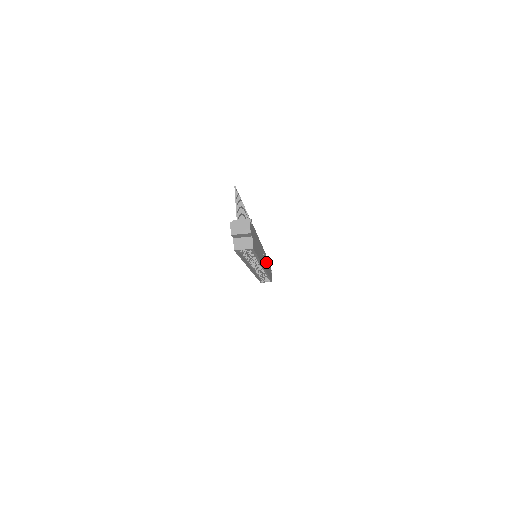
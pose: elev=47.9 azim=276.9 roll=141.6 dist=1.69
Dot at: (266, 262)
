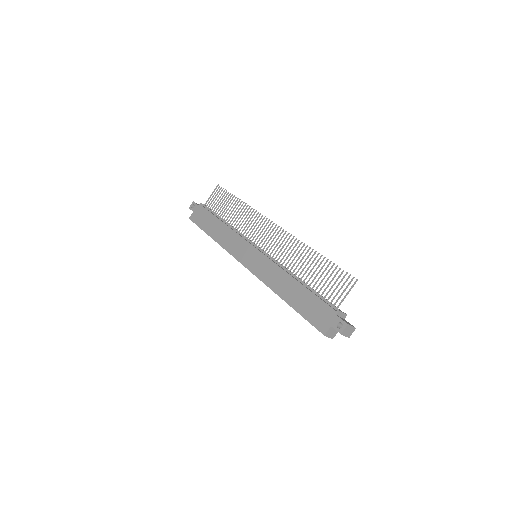
Dot at: occluded
